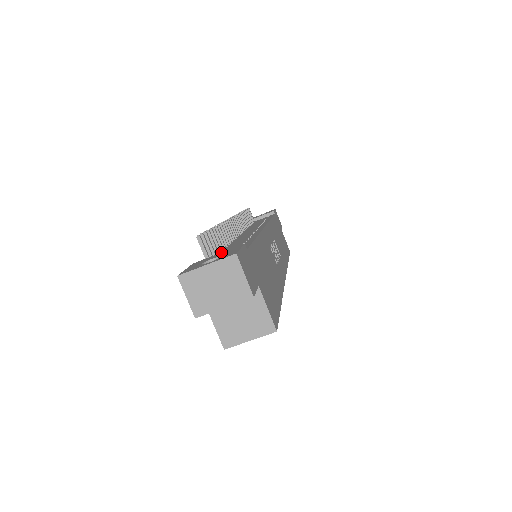
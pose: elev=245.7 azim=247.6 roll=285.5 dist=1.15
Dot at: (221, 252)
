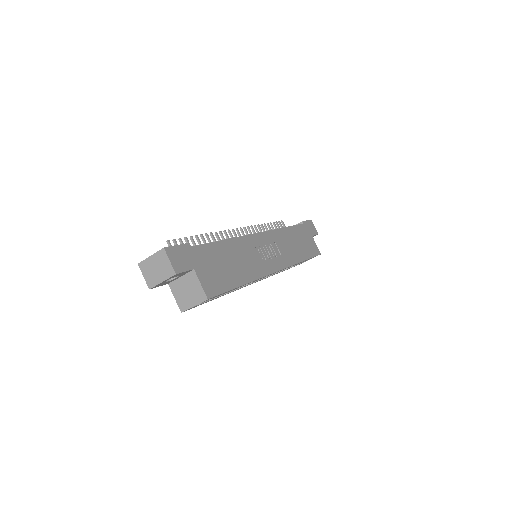
Dot at: occluded
